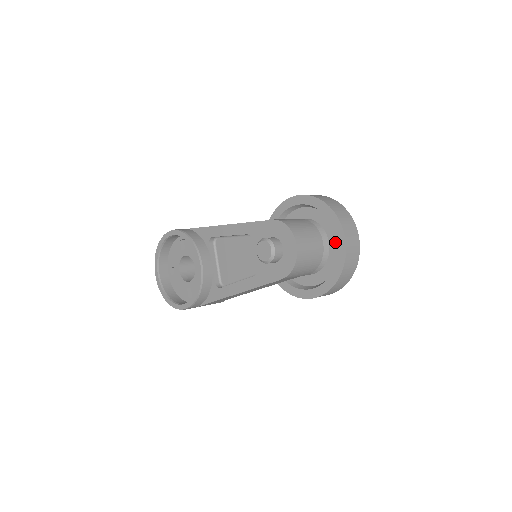
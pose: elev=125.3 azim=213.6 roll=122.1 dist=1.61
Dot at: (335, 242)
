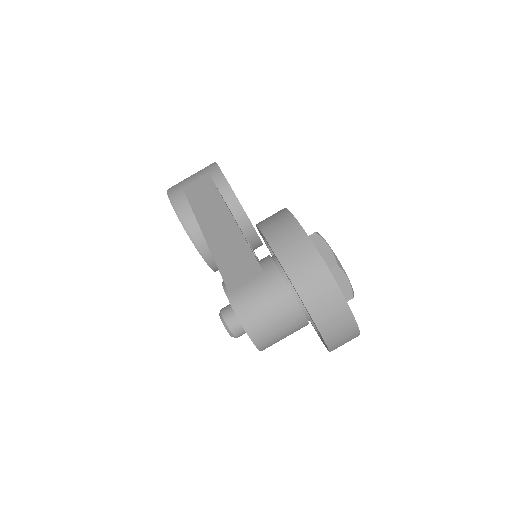
Dot at: occluded
